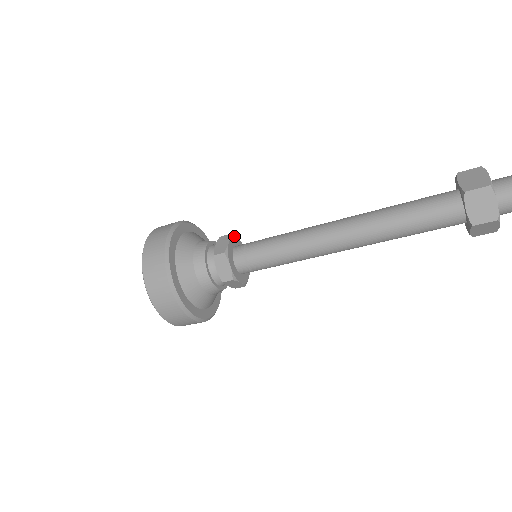
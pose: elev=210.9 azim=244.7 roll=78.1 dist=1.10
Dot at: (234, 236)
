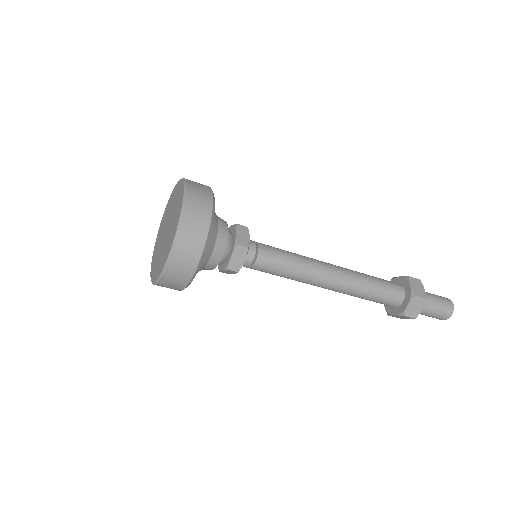
Dot at: occluded
